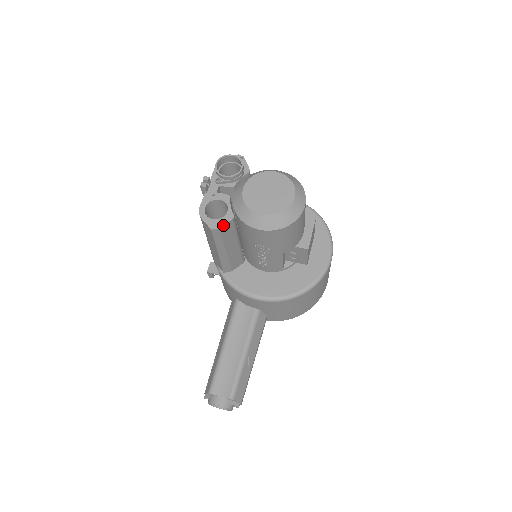
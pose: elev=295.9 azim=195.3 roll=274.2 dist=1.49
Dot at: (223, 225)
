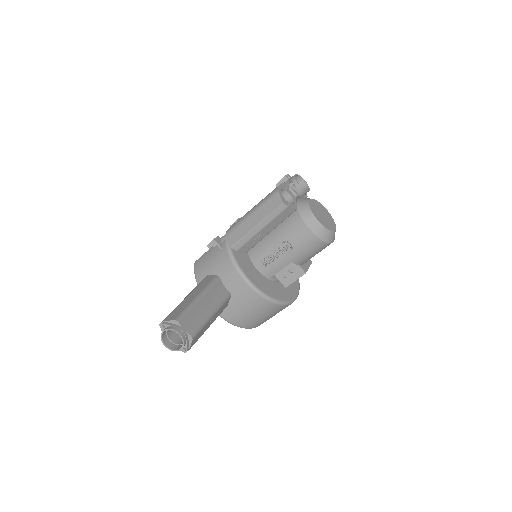
Dot at: (290, 207)
